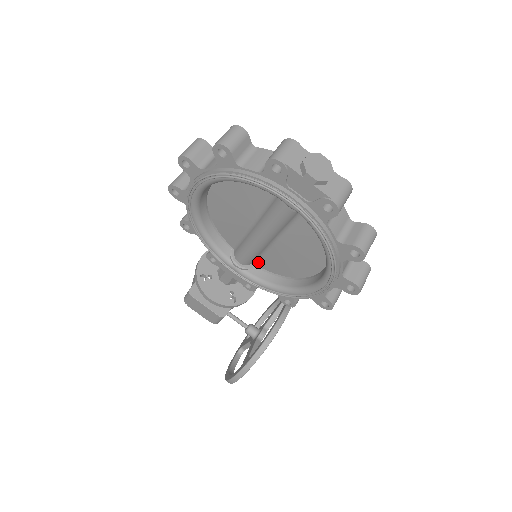
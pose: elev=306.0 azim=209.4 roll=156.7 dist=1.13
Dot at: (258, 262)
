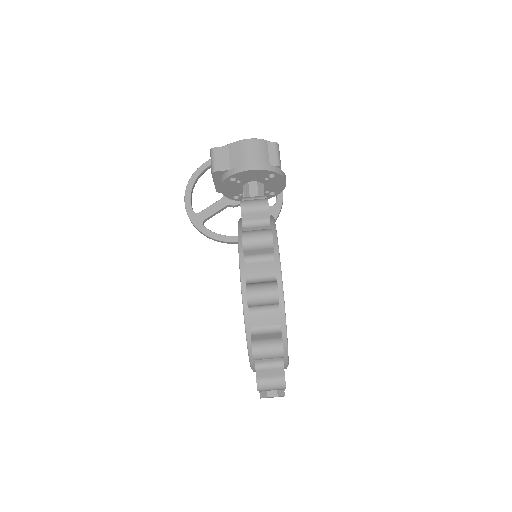
Dot at: occluded
